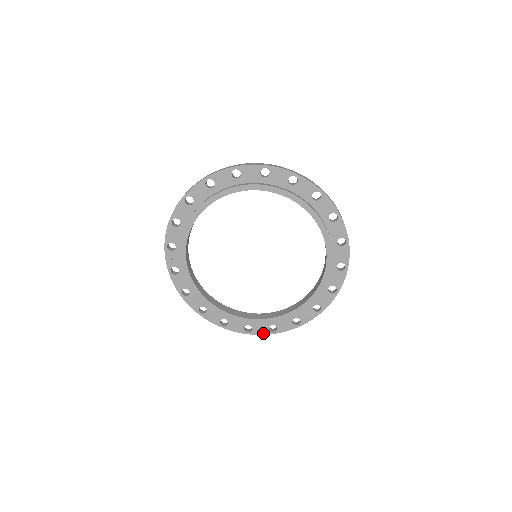
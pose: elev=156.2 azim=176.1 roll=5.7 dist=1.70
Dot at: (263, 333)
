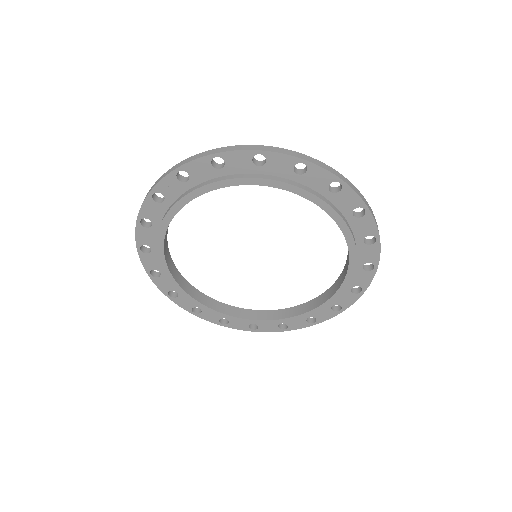
Dot at: (183, 307)
